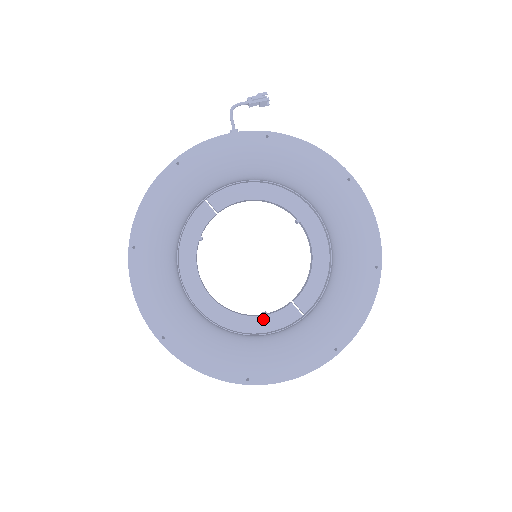
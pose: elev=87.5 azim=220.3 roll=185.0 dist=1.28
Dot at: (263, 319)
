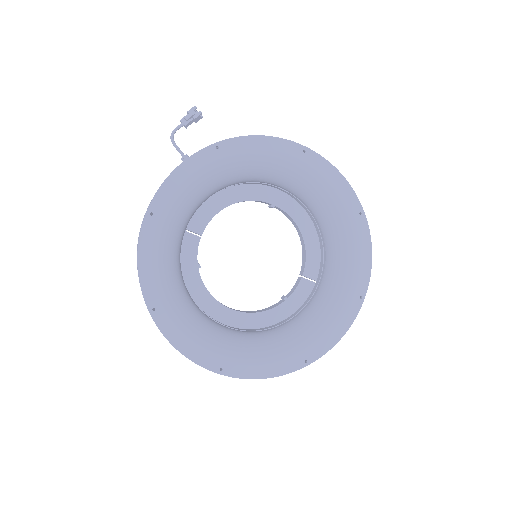
Dot at: (286, 304)
